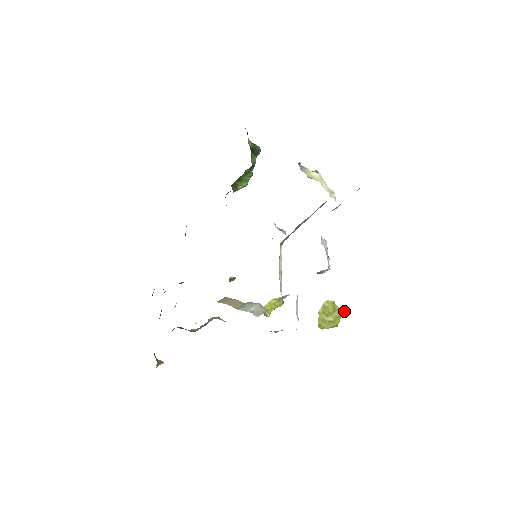
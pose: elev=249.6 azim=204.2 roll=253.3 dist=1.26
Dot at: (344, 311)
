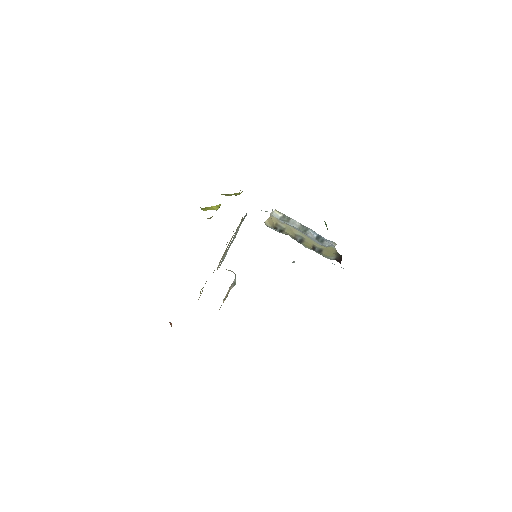
Dot at: occluded
